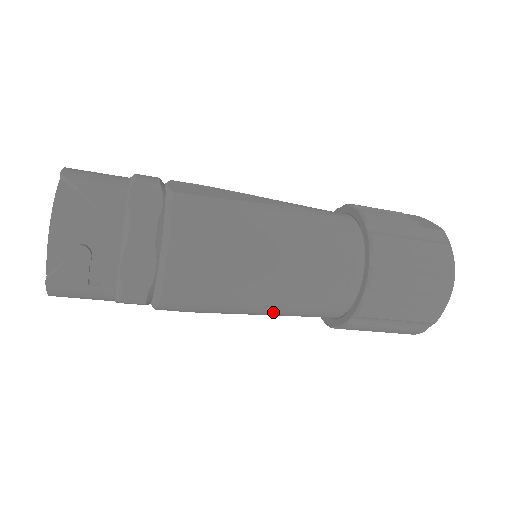
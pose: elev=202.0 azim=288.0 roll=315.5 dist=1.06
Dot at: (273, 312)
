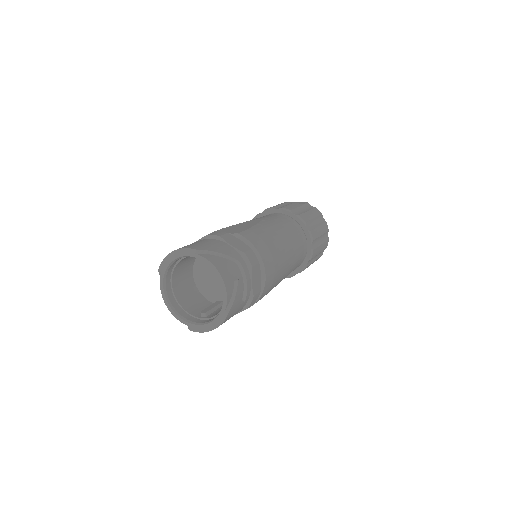
Dot at: occluded
